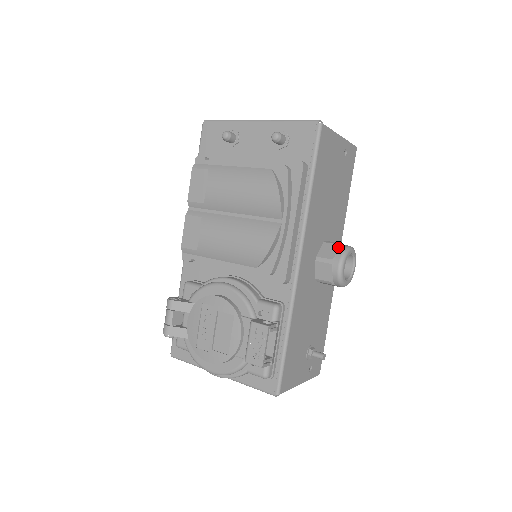
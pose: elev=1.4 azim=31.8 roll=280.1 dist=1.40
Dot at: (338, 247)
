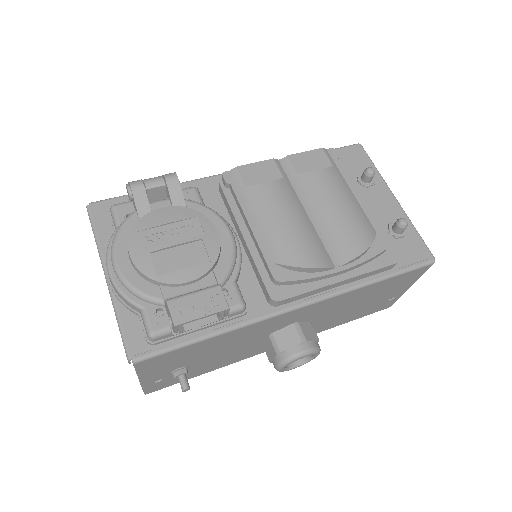
Dot at: (317, 339)
